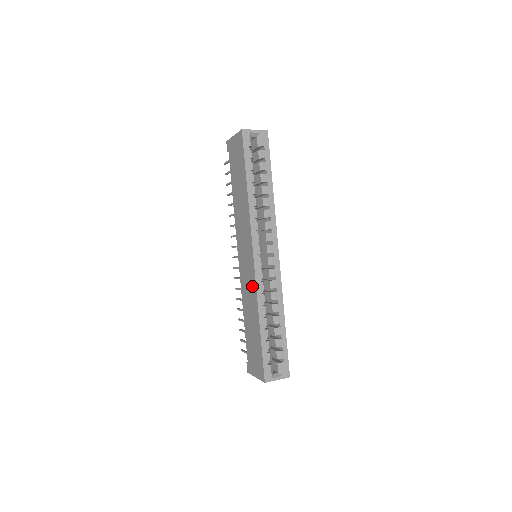
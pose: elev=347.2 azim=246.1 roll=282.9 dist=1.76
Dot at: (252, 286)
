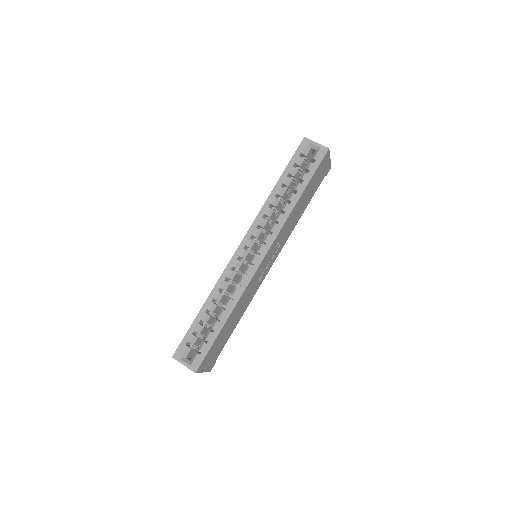
Dot at: occluded
